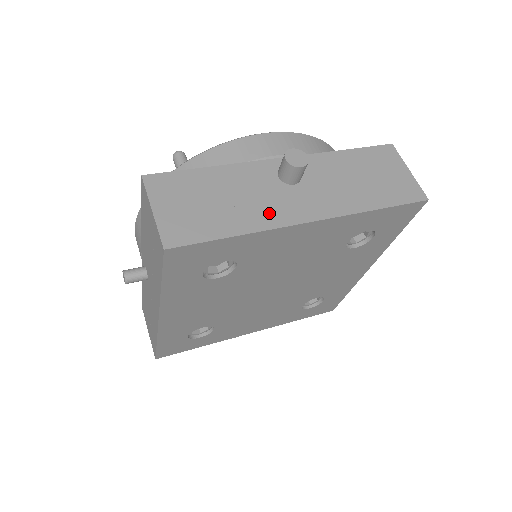
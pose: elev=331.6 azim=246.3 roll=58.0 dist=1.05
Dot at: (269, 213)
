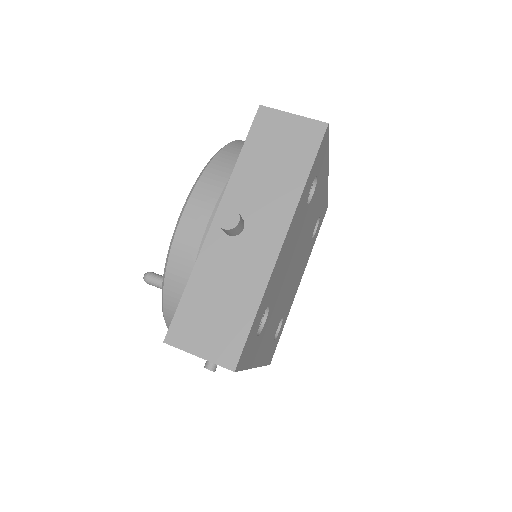
Dot at: (255, 270)
